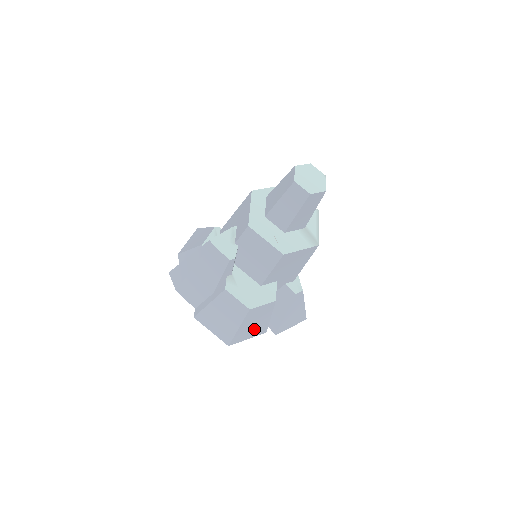
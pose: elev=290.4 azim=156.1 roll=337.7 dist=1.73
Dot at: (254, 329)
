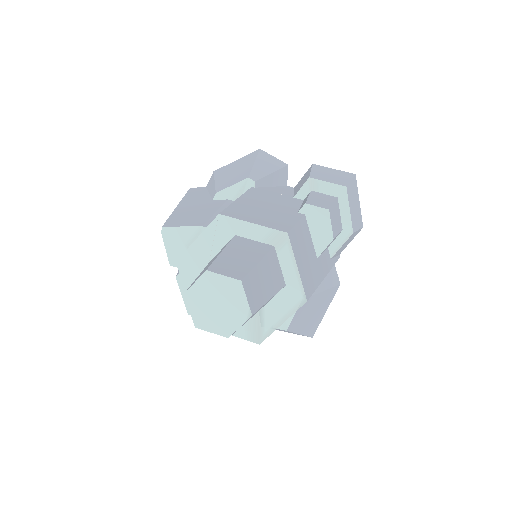
Dot at: occluded
